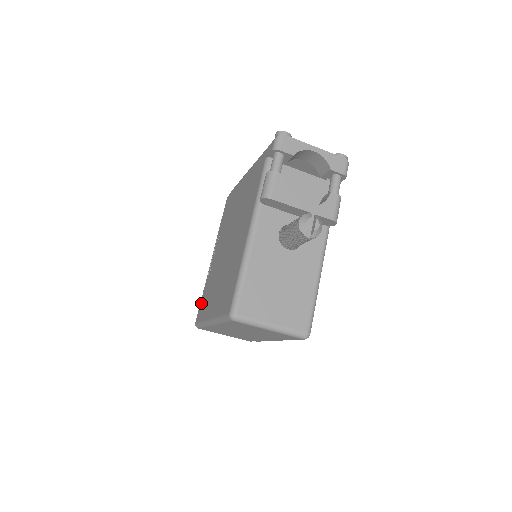
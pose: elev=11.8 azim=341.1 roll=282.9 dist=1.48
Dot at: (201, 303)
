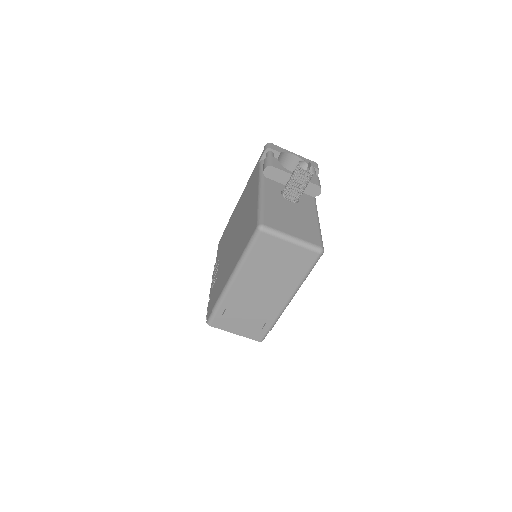
Dot at: (210, 304)
